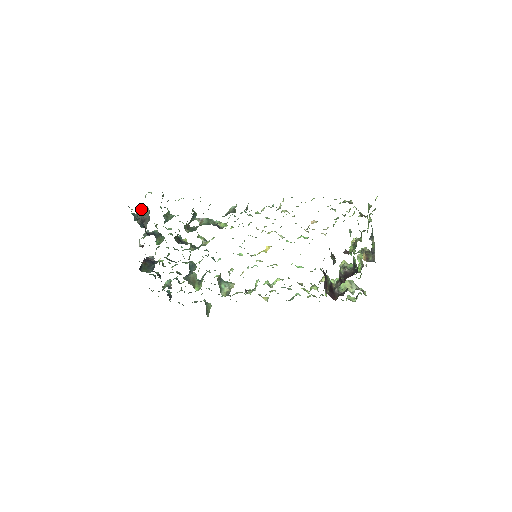
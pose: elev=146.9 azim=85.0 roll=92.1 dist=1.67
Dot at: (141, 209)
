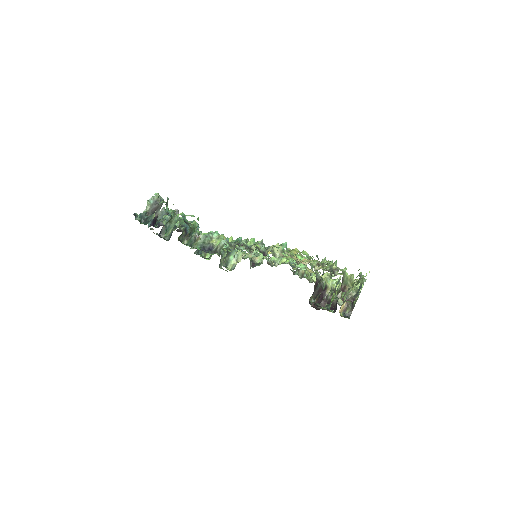
Dot at: (152, 199)
